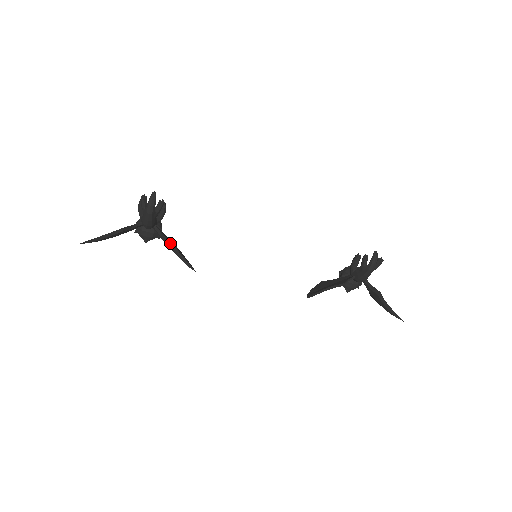
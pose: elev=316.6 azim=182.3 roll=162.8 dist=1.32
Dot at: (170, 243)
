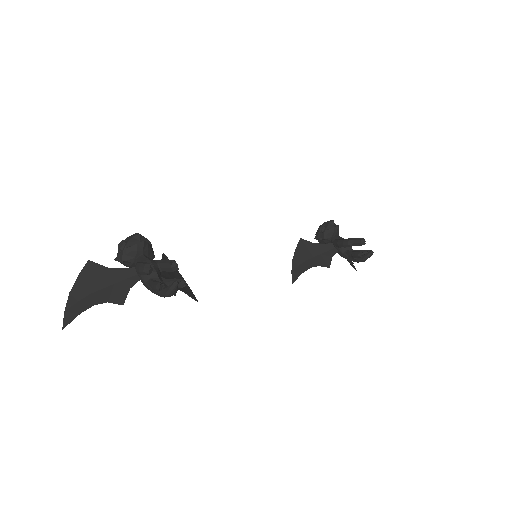
Dot at: (176, 292)
